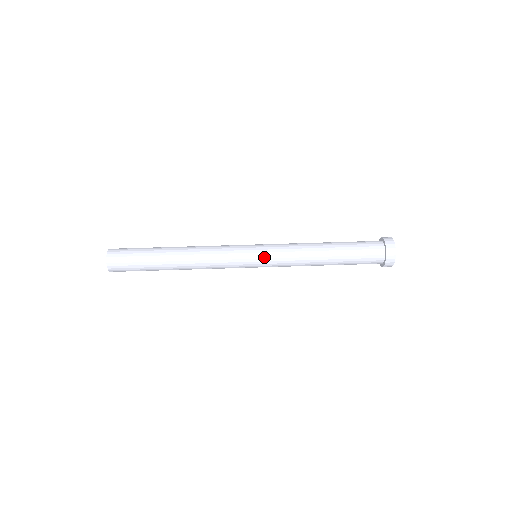
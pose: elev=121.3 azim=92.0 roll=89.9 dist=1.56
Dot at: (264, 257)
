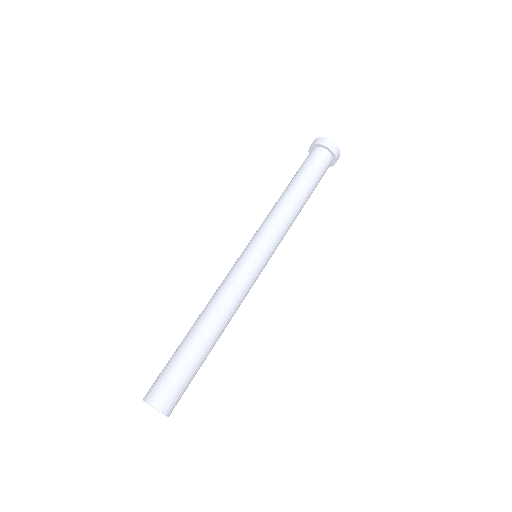
Dot at: (267, 247)
